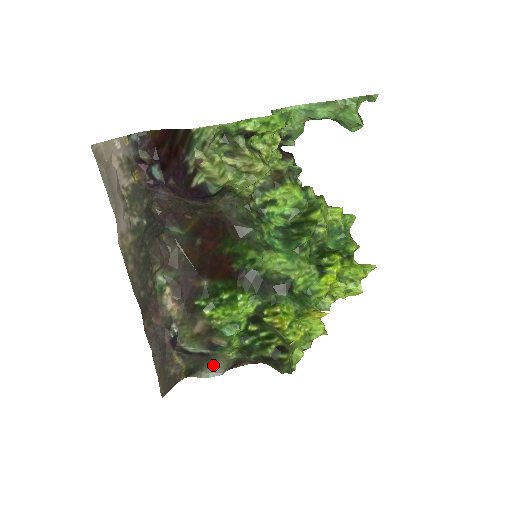
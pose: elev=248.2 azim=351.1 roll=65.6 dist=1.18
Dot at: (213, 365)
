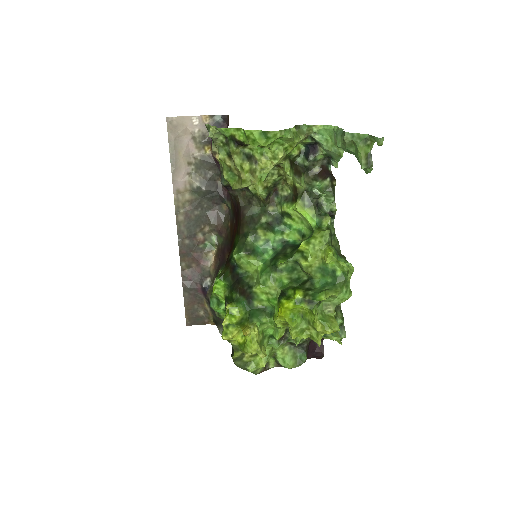
Dot at: occluded
